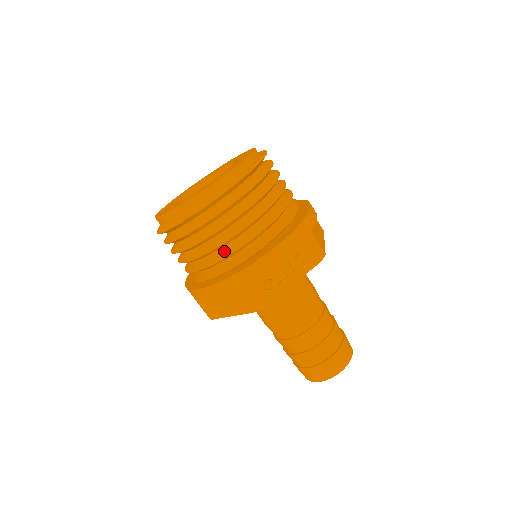
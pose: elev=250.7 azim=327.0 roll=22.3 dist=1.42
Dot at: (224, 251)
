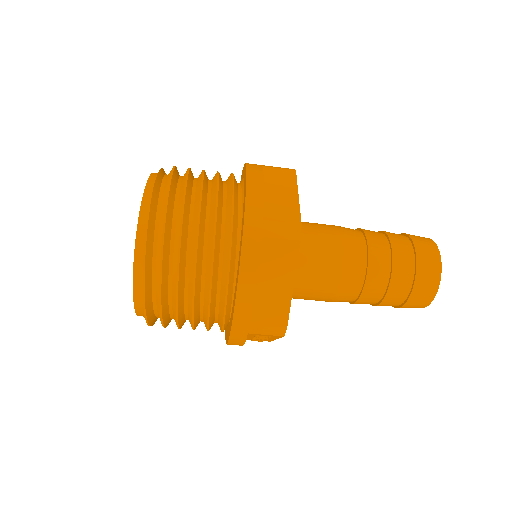
Dot at: occluded
